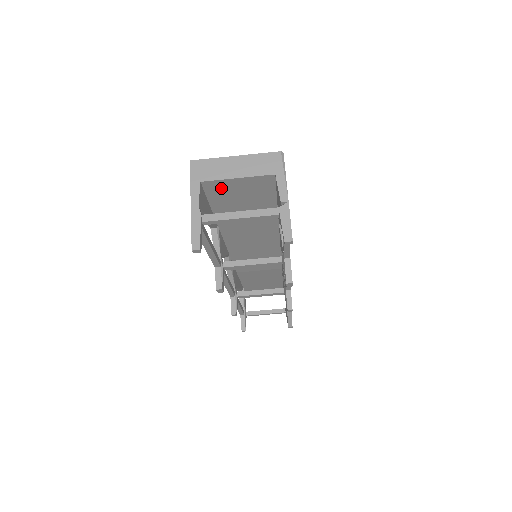
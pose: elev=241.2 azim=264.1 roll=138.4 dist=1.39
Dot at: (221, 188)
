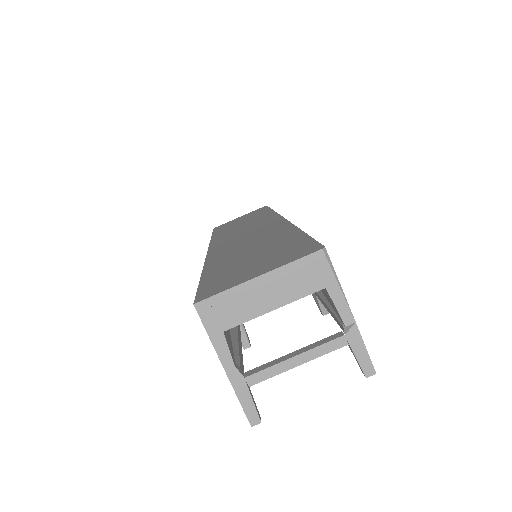
Dot at: occluded
